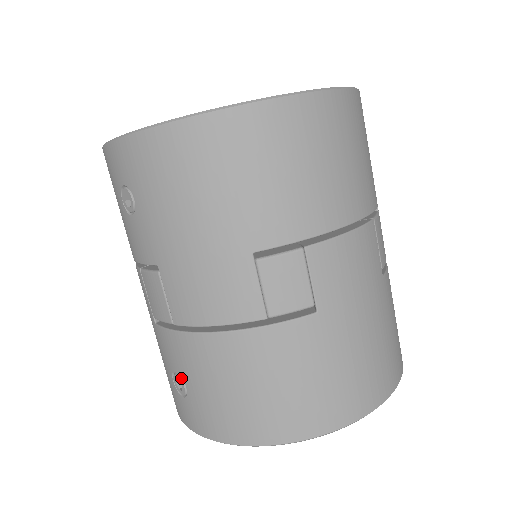
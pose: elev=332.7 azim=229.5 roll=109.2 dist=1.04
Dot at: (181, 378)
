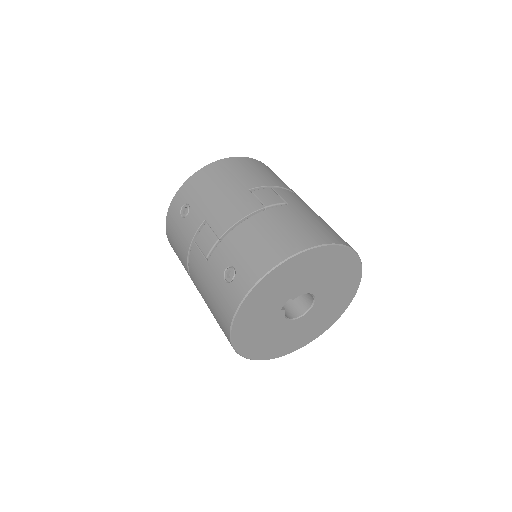
Dot at: (230, 267)
